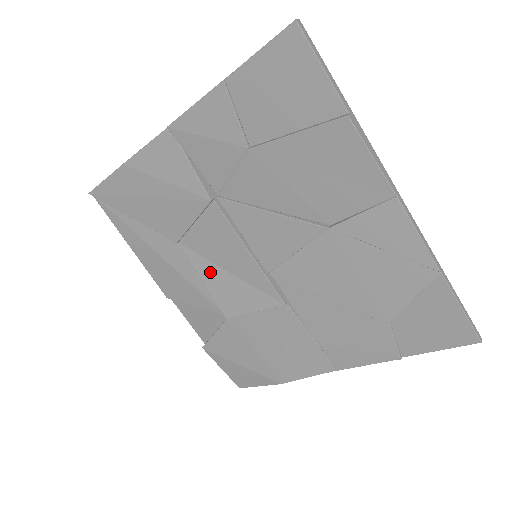
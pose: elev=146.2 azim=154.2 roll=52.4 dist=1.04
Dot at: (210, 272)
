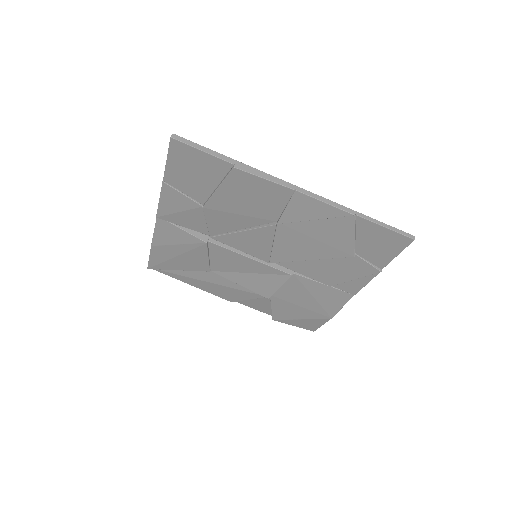
Dot at: (239, 278)
